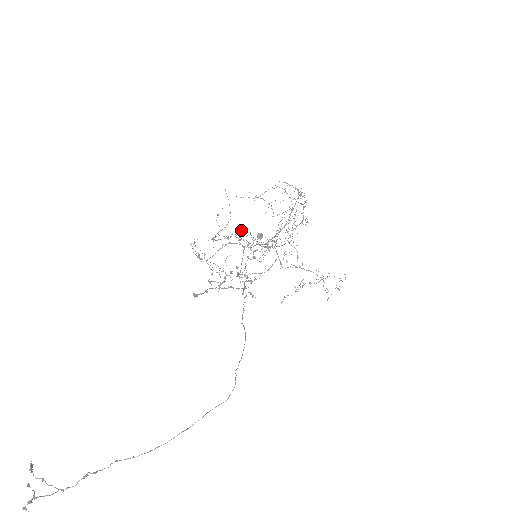
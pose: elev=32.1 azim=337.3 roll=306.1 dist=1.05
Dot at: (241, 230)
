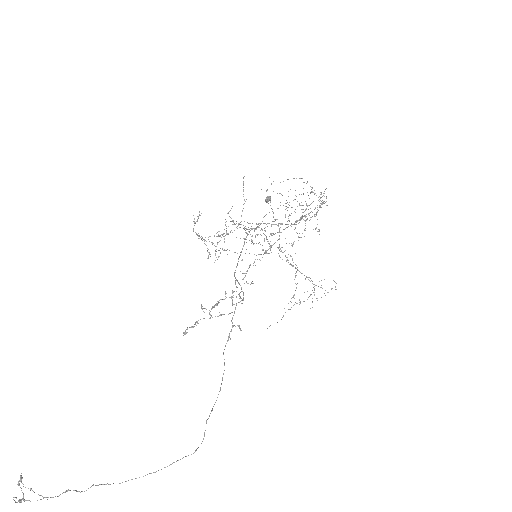
Dot at: (248, 223)
